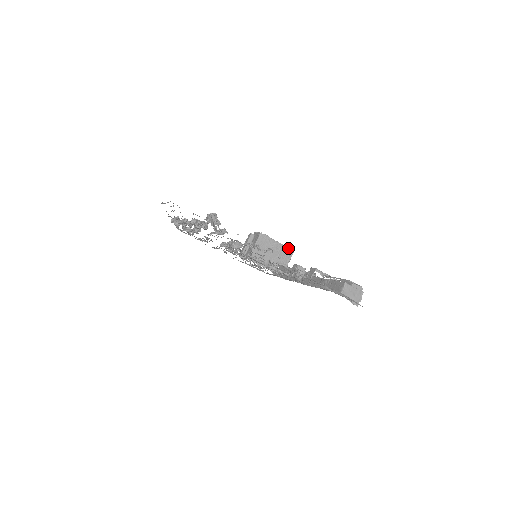
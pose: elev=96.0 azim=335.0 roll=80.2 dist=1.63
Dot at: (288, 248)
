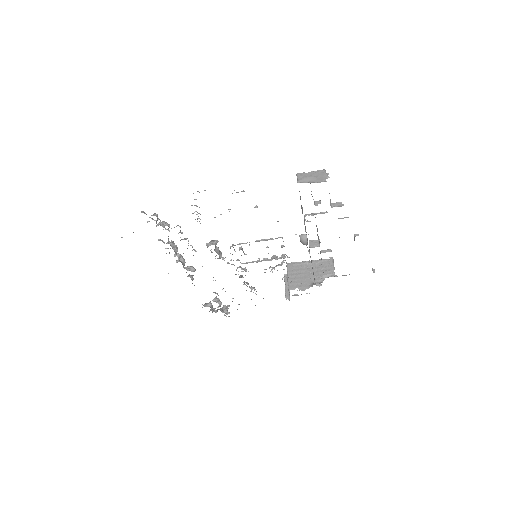
Dot at: (323, 259)
